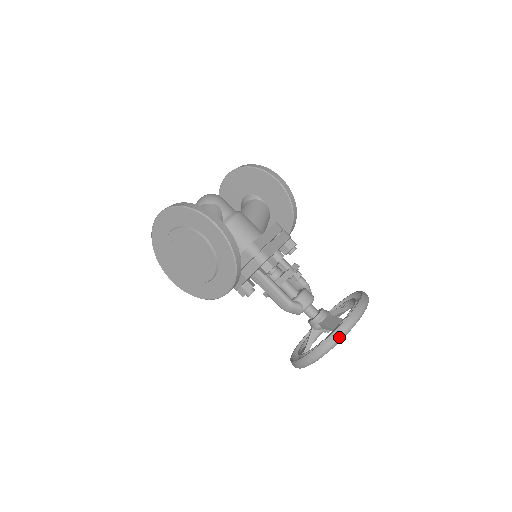
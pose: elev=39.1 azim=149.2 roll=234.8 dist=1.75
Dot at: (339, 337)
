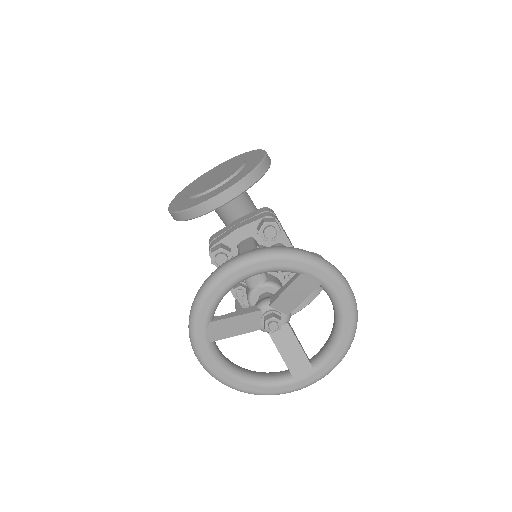
Dot at: (299, 251)
